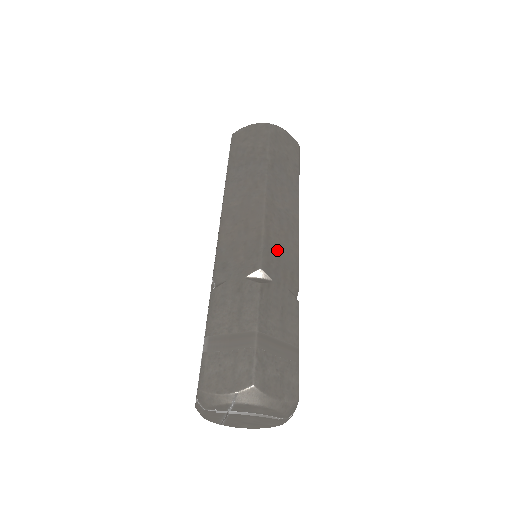
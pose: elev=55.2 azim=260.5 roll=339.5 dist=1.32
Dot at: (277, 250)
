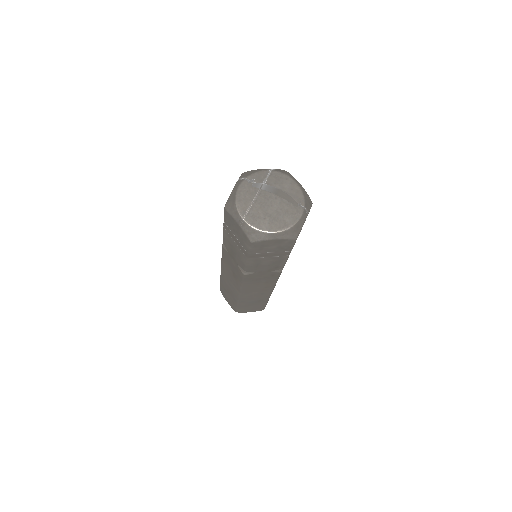
Dot at: occluded
